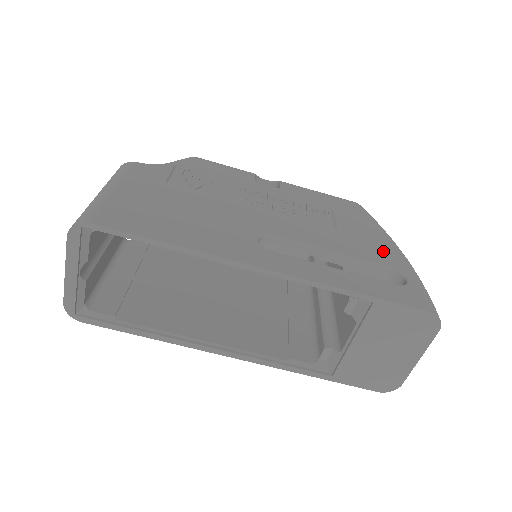
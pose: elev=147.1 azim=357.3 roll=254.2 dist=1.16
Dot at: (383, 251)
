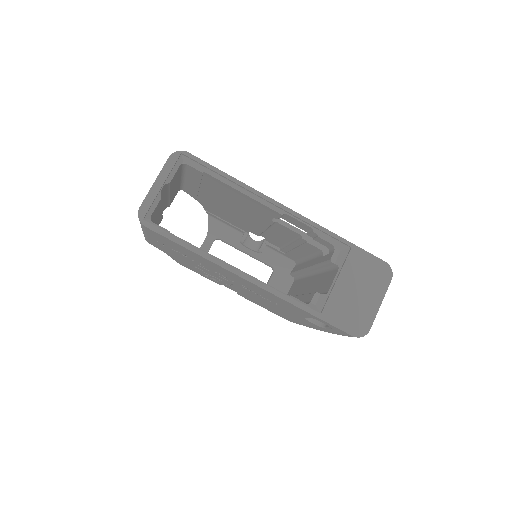
Dot at: occluded
